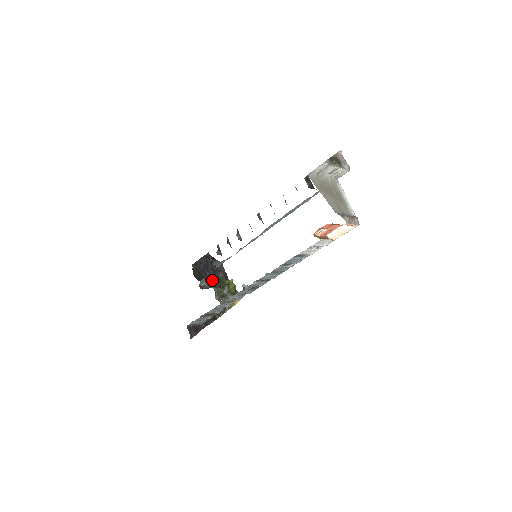
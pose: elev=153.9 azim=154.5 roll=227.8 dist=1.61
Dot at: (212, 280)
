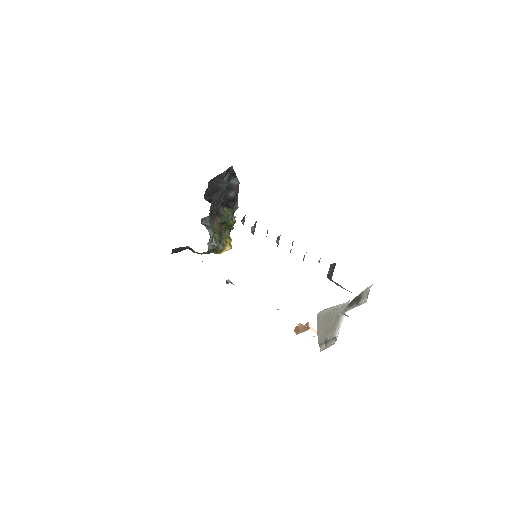
Dot at: occluded
